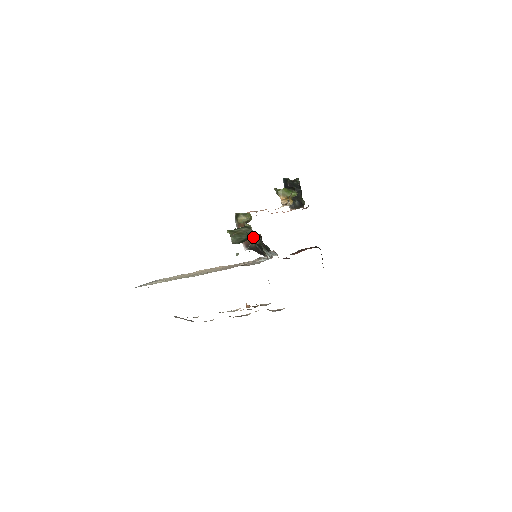
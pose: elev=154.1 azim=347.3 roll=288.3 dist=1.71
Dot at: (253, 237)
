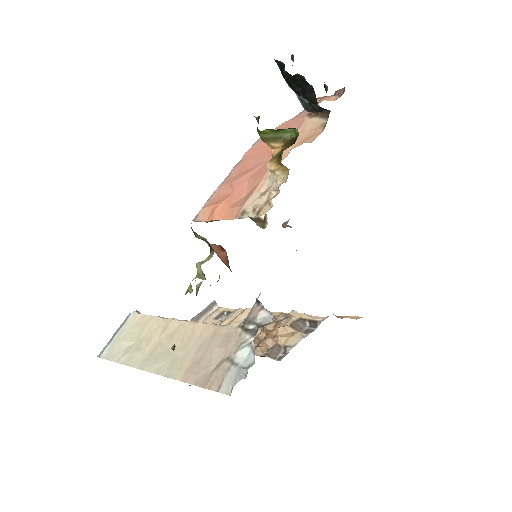
Dot at: occluded
